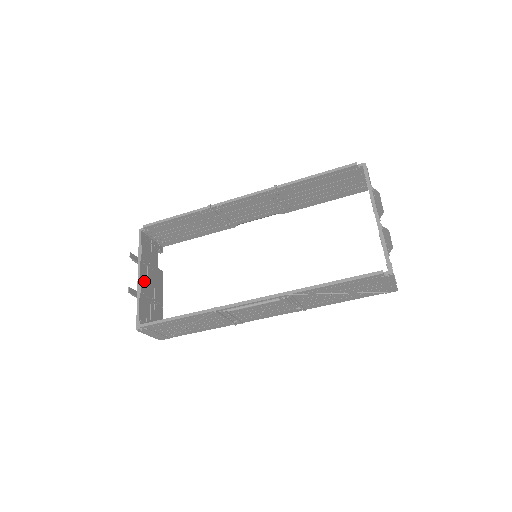
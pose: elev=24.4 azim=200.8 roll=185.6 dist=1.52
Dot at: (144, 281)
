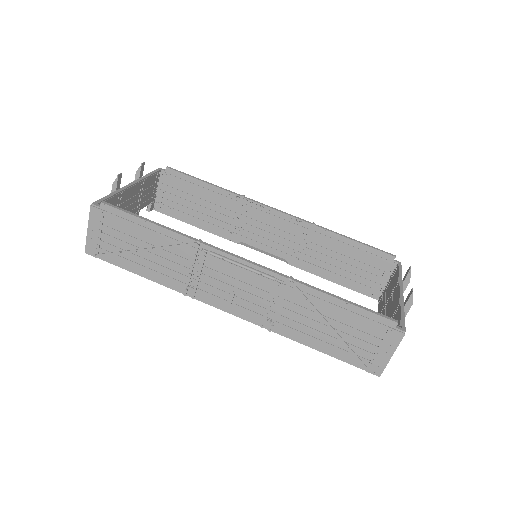
Dot at: (130, 193)
